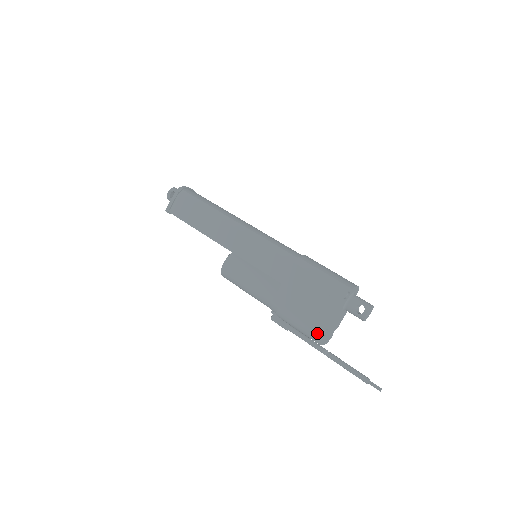
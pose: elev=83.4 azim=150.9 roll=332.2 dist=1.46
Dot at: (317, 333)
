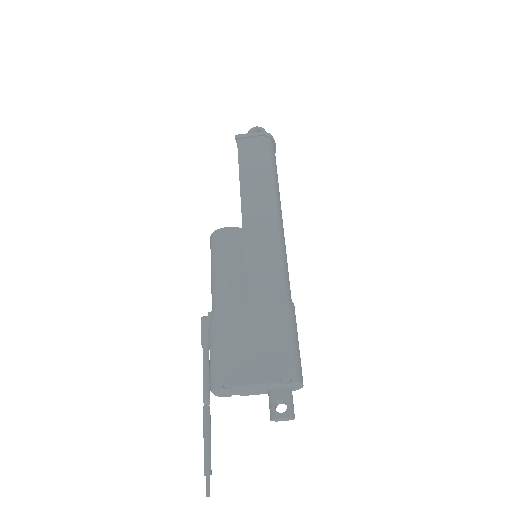
Dot at: (221, 378)
